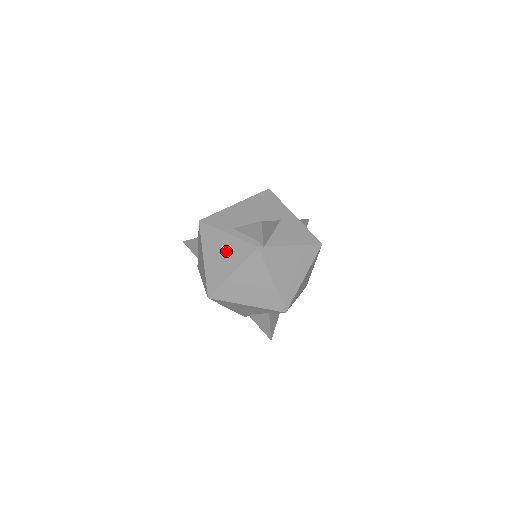
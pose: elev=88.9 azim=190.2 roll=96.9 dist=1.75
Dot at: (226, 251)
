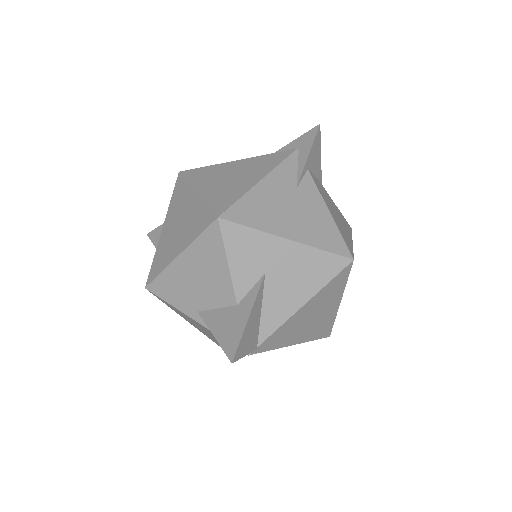
Dot at: (208, 332)
